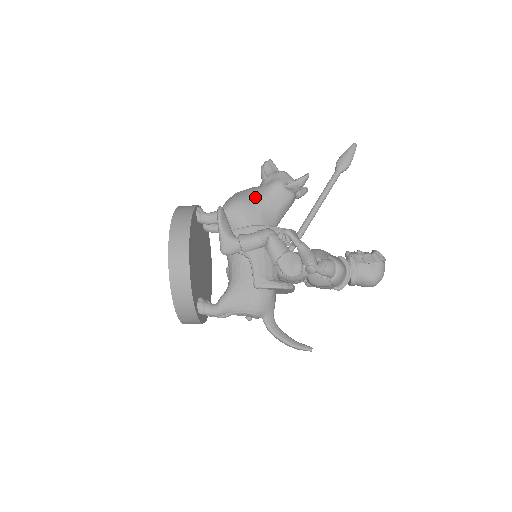
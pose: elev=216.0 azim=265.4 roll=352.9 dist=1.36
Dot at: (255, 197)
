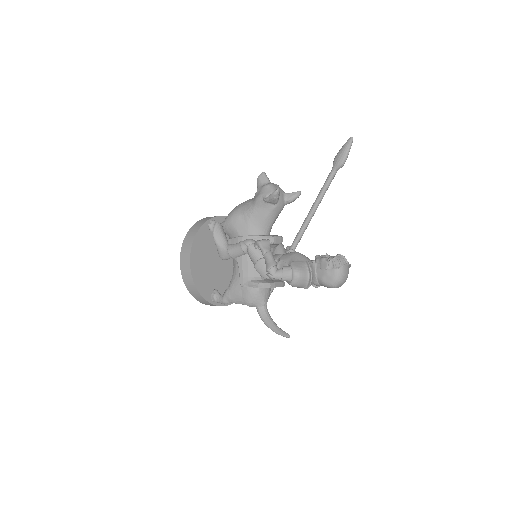
Dot at: (245, 211)
